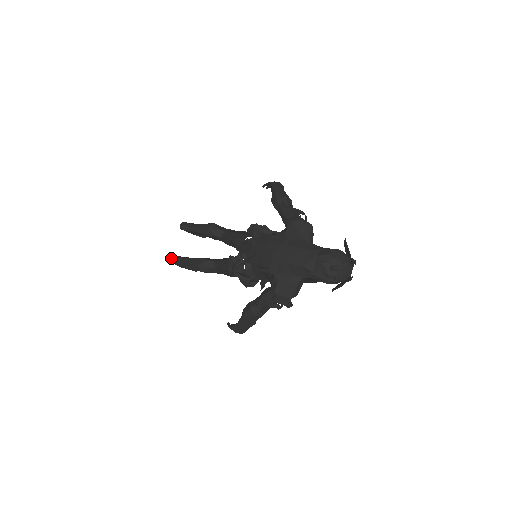
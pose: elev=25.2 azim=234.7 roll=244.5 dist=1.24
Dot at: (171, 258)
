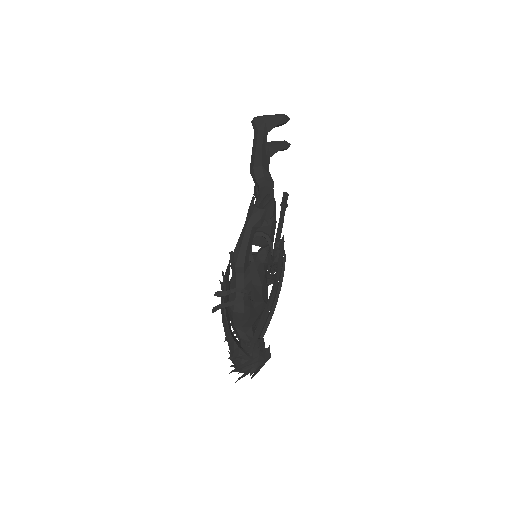
Dot at: occluded
